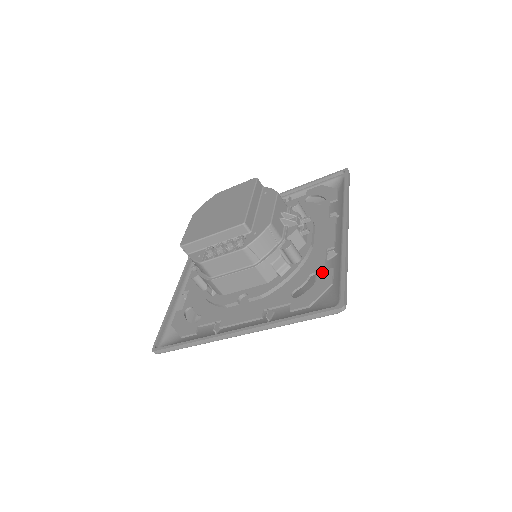
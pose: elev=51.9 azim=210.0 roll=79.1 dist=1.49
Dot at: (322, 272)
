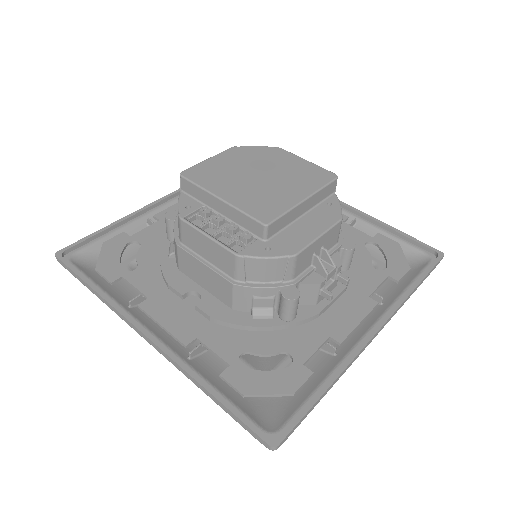
Dot at: (298, 364)
